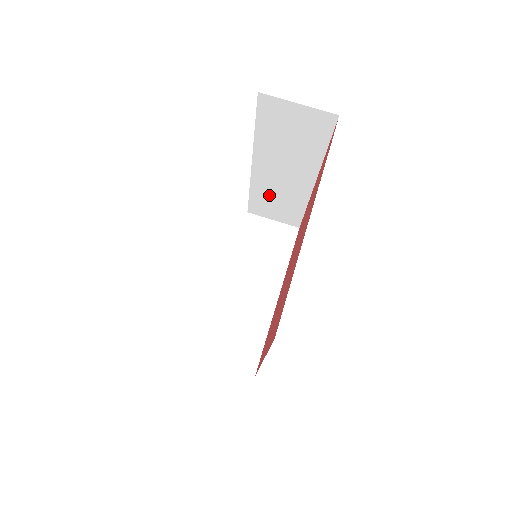
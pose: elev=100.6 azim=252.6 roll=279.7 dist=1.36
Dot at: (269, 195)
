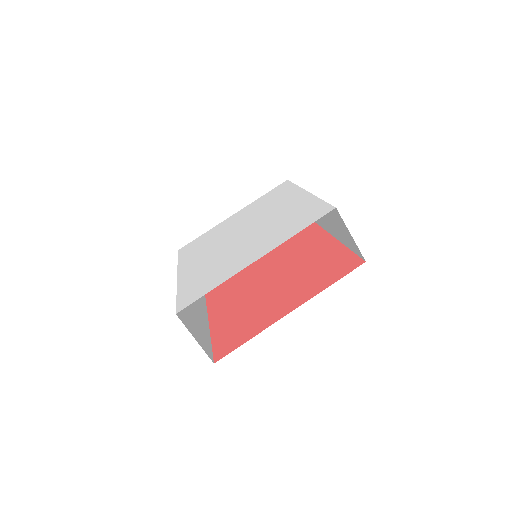
Dot at: occluded
